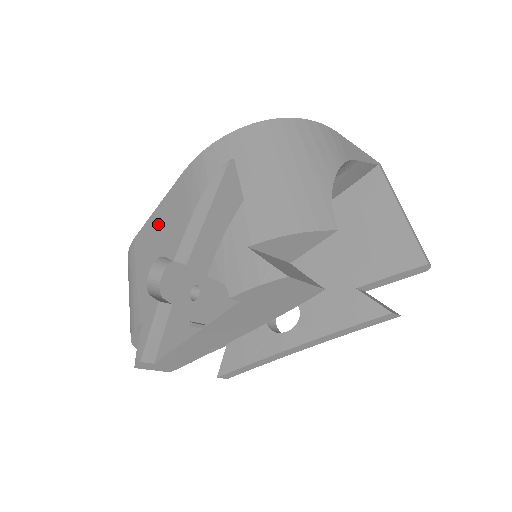
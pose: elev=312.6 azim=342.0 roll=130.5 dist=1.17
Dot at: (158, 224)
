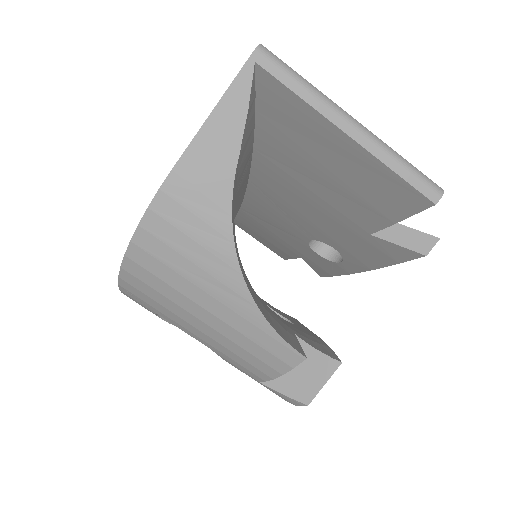
Dot at: occluded
